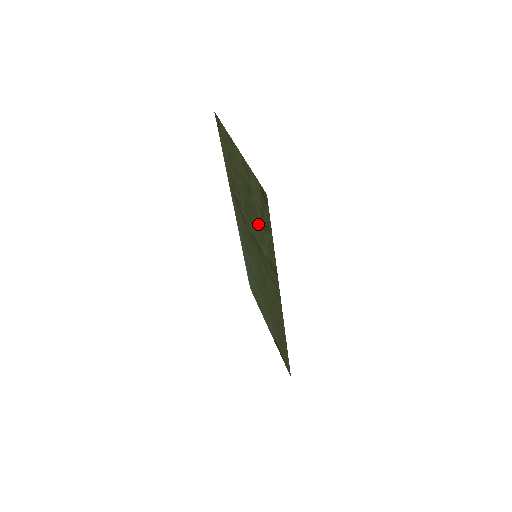
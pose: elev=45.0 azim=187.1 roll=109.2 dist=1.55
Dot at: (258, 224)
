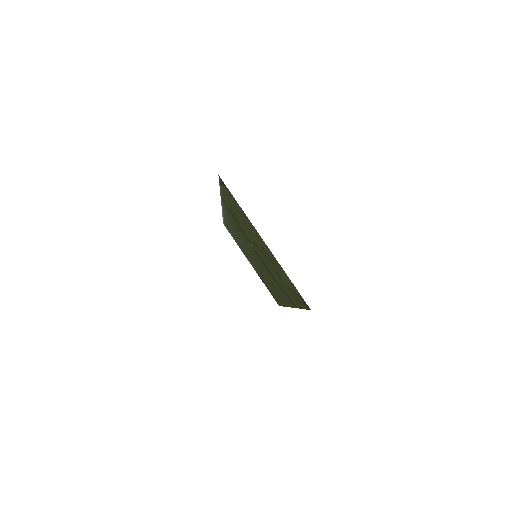
Dot at: occluded
